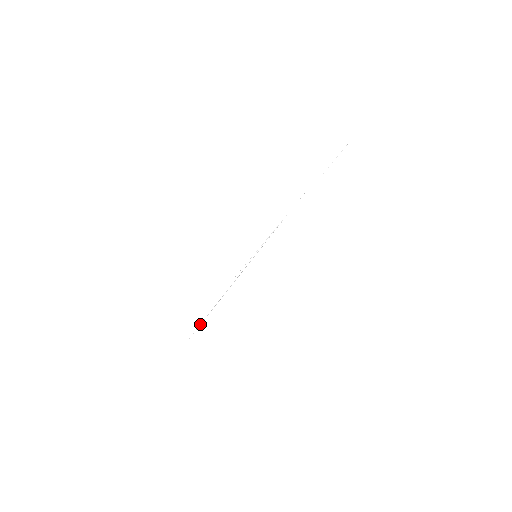
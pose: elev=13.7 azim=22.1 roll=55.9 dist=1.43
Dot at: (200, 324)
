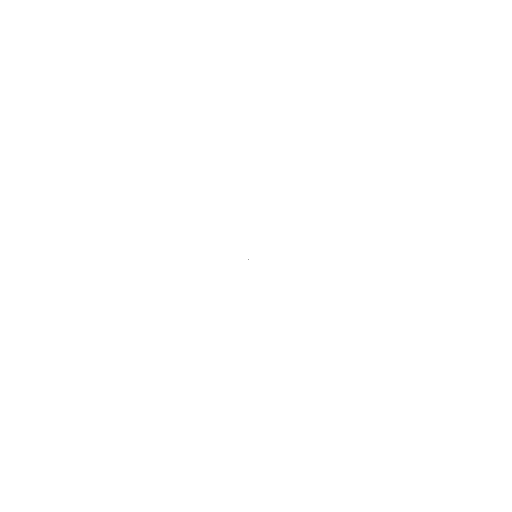
Dot at: occluded
